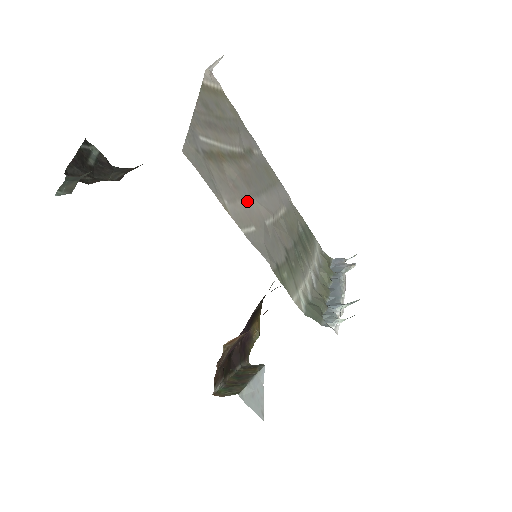
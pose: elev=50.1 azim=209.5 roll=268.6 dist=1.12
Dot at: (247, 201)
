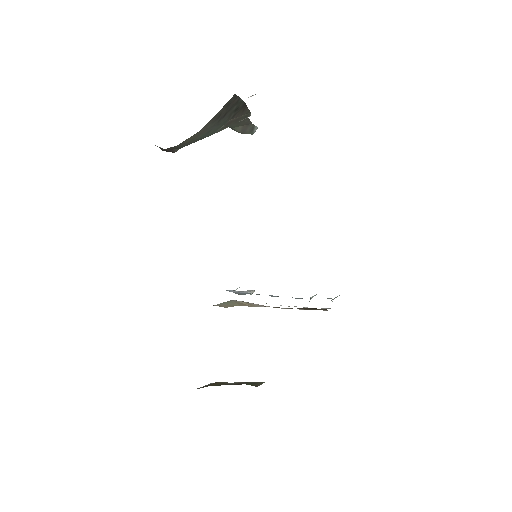
Dot at: occluded
